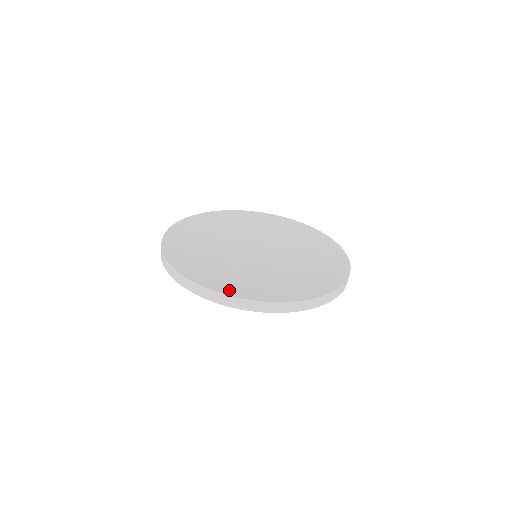
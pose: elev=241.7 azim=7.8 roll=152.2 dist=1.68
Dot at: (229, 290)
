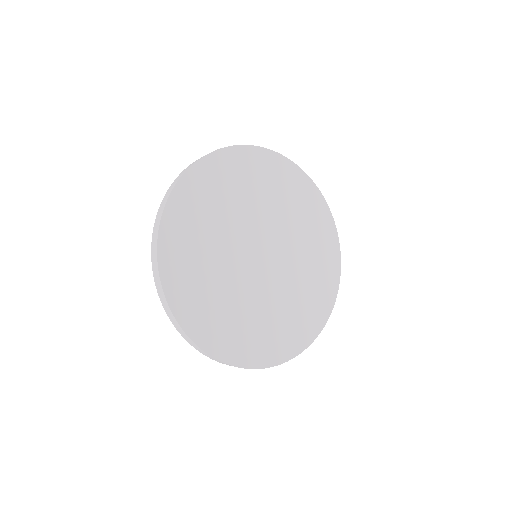
Dot at: (241, 357)
